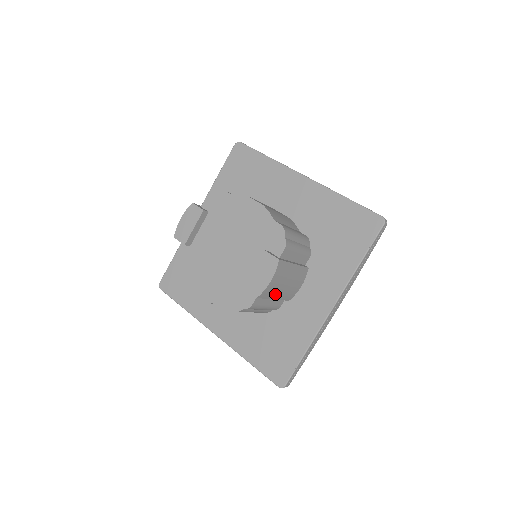
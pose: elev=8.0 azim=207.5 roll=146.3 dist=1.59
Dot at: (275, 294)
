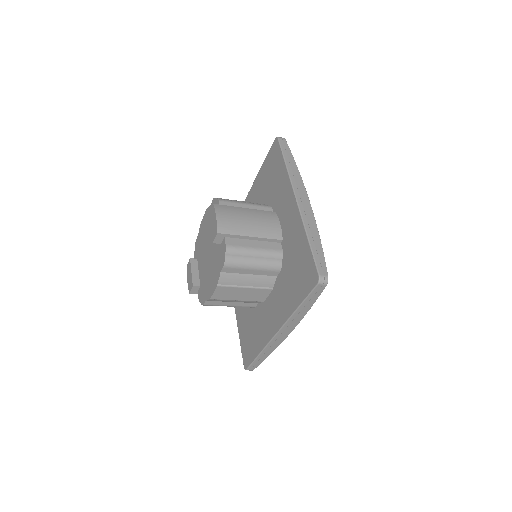
Dot at: (243, 230)
